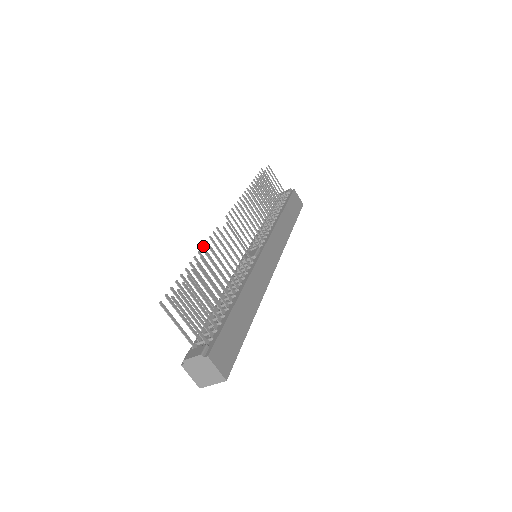
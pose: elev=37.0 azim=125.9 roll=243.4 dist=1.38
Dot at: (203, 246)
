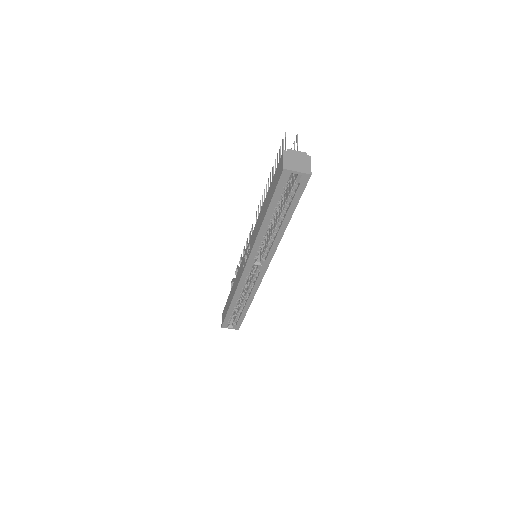
Dot at: (264, 191)
